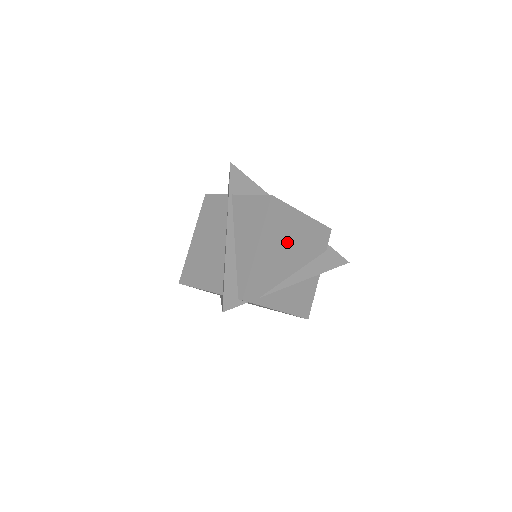
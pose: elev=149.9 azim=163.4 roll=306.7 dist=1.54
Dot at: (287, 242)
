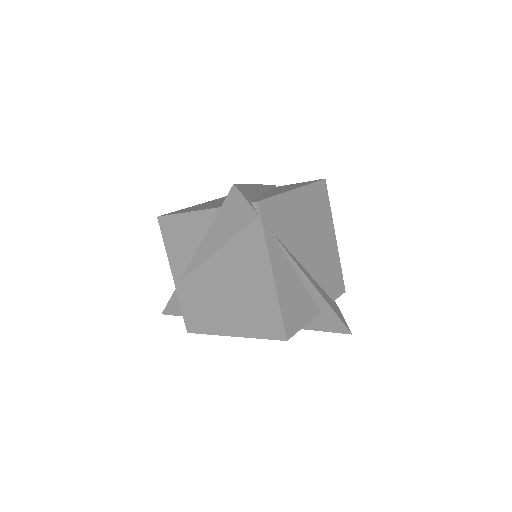
Dot at: (314, 232)
